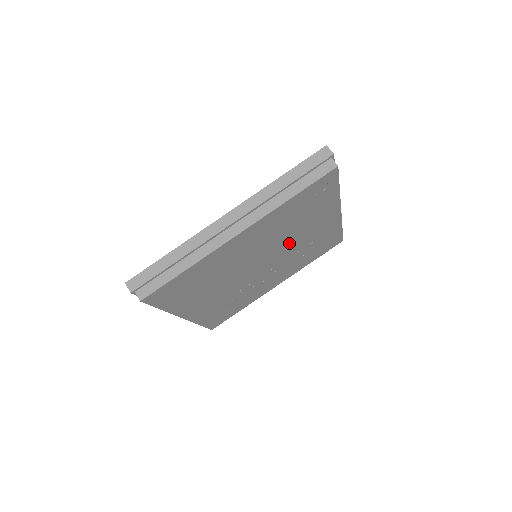
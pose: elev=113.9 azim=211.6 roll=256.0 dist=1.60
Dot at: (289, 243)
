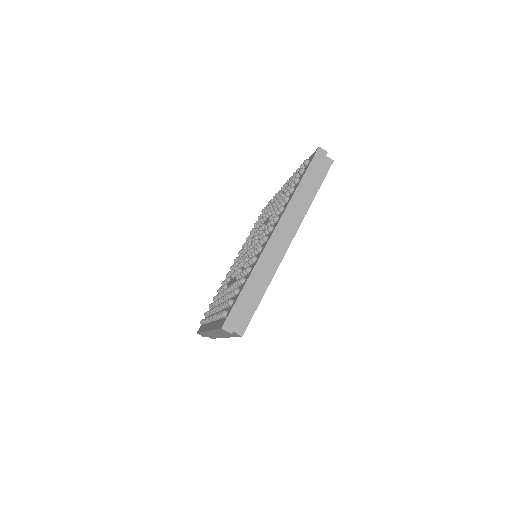
Dot at: occluded
